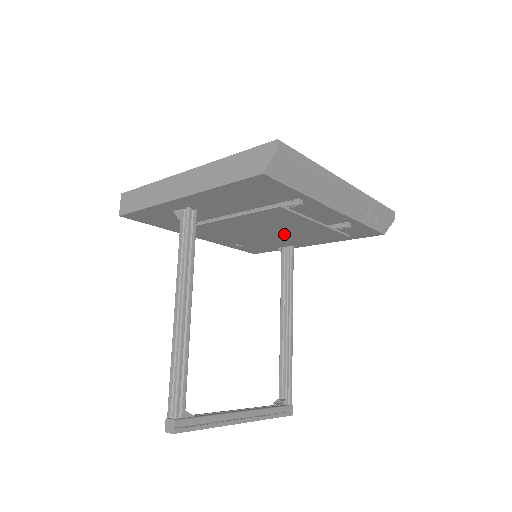
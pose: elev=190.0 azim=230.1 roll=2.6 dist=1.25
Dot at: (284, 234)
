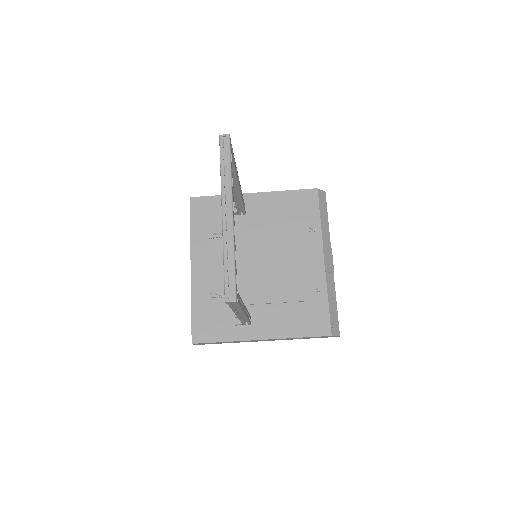
Dot at: (275, 270)
